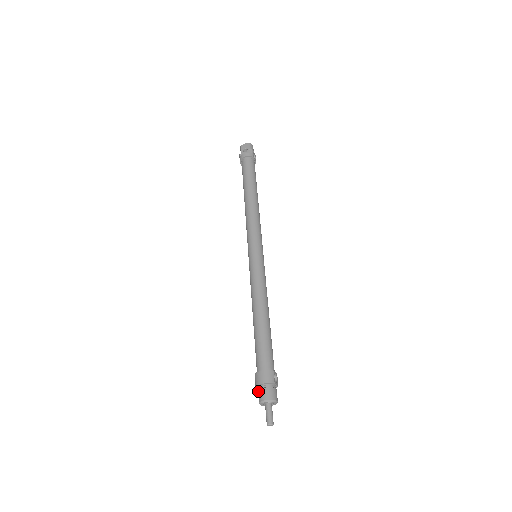
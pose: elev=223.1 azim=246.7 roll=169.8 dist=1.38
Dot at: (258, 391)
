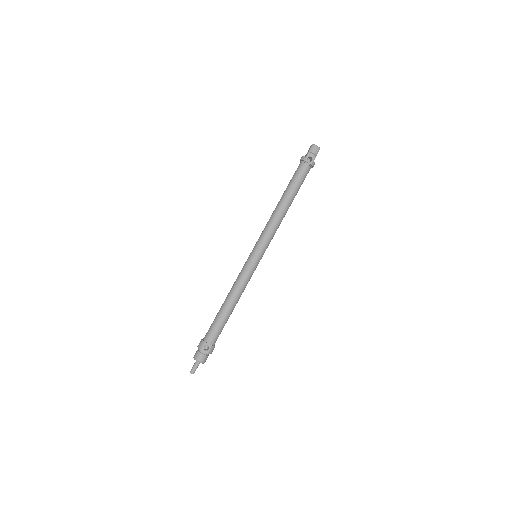
Dot at: occluded
